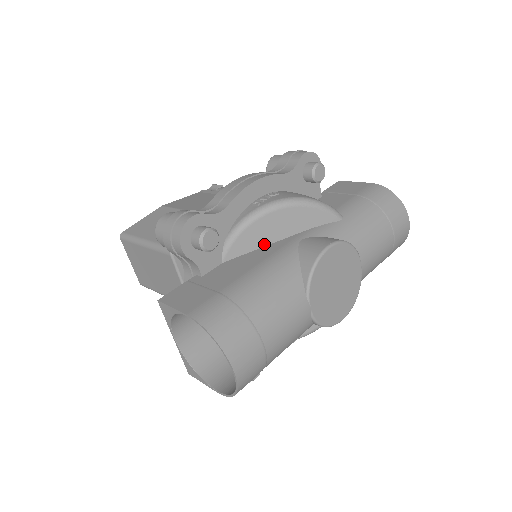
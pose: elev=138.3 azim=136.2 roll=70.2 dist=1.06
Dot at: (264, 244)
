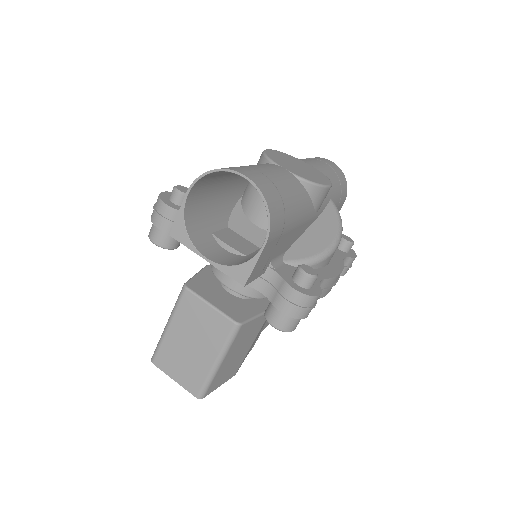
Dot at: occluded
